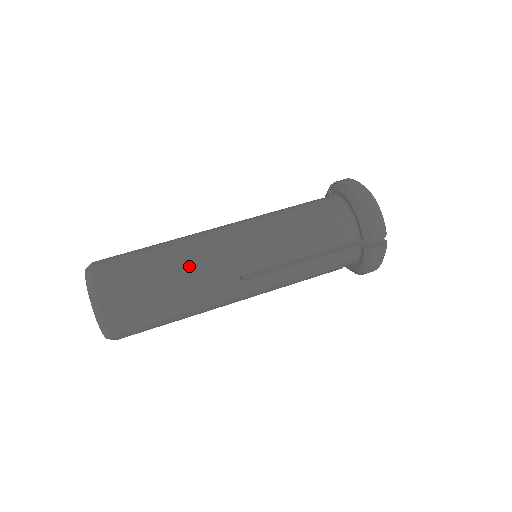
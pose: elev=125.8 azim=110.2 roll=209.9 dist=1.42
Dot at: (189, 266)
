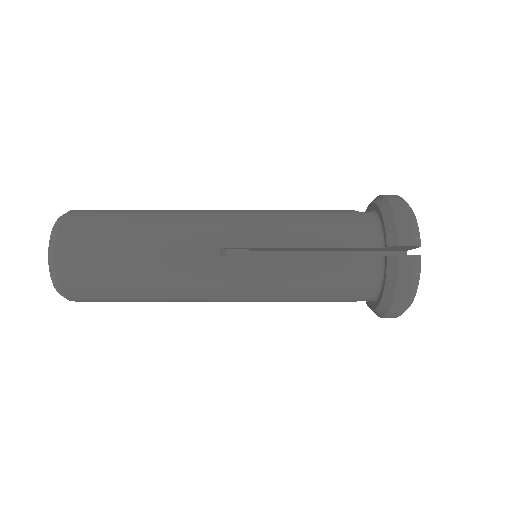
Dot at: (167, 222)
